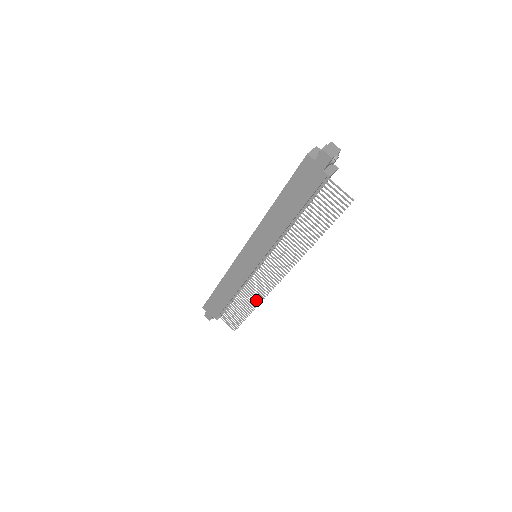
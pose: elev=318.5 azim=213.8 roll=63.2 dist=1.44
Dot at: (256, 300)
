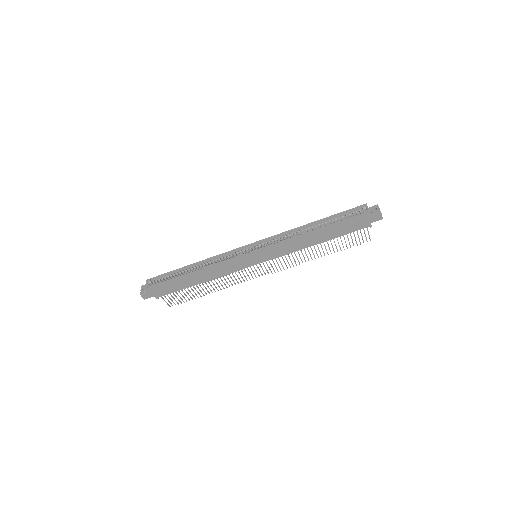
Dot at: (226, 286)
